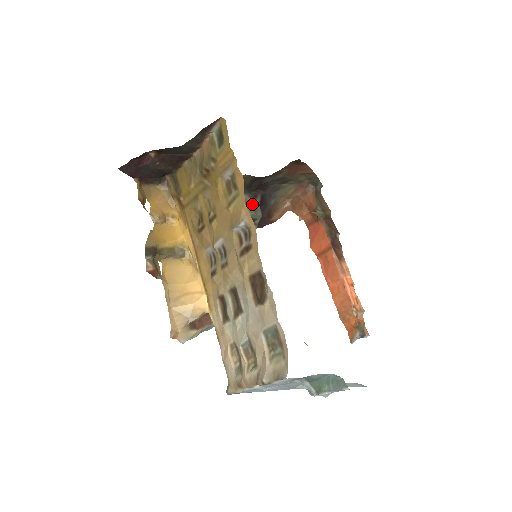
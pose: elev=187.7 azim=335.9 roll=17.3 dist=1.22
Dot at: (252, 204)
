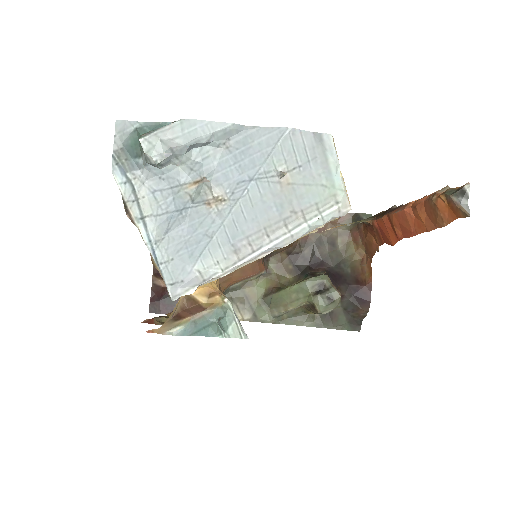
Dot at: occluded
